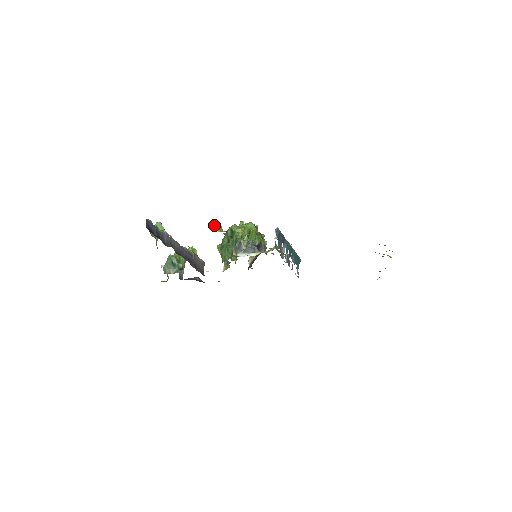
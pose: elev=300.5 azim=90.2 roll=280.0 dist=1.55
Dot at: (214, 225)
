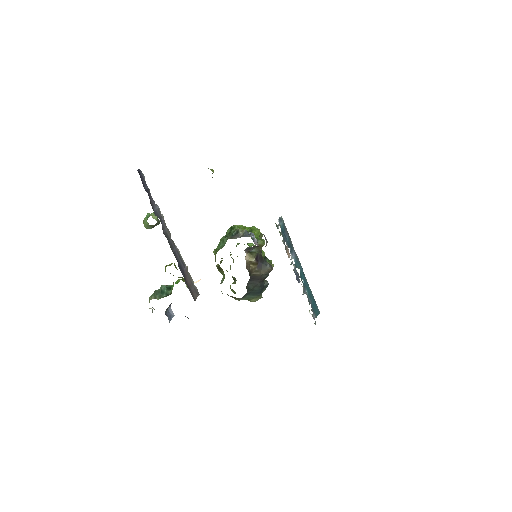
Dot at: occluded
